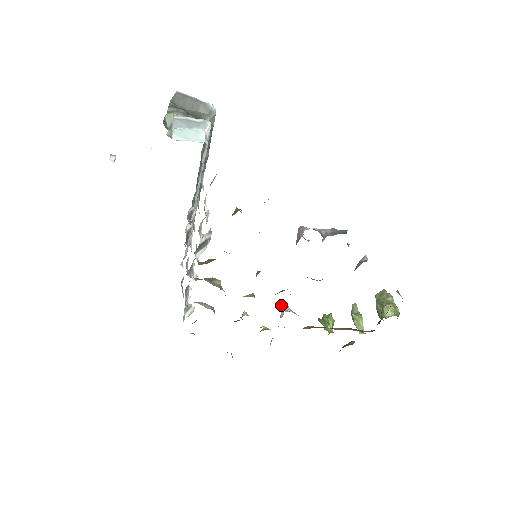
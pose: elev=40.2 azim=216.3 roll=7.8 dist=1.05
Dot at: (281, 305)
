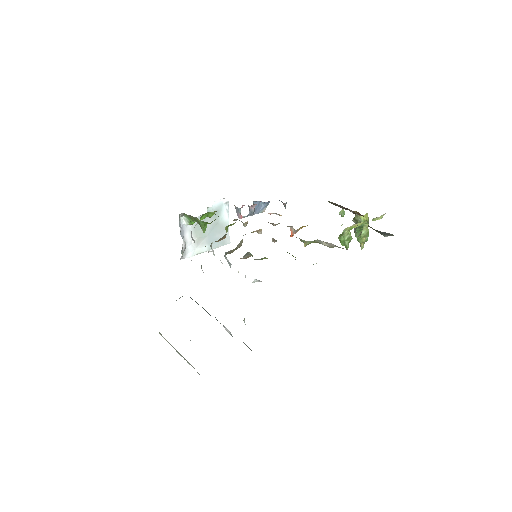
Dot at: (291, 236)
